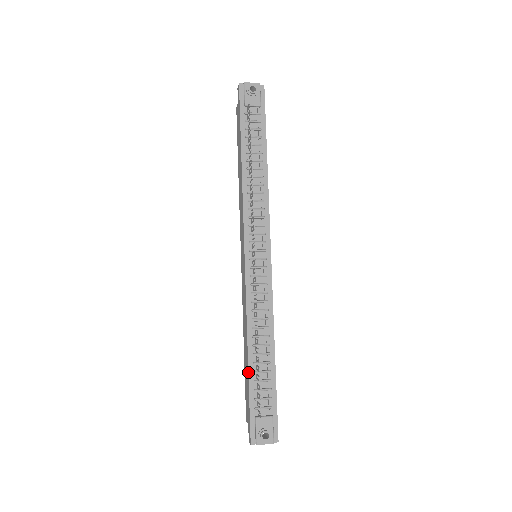
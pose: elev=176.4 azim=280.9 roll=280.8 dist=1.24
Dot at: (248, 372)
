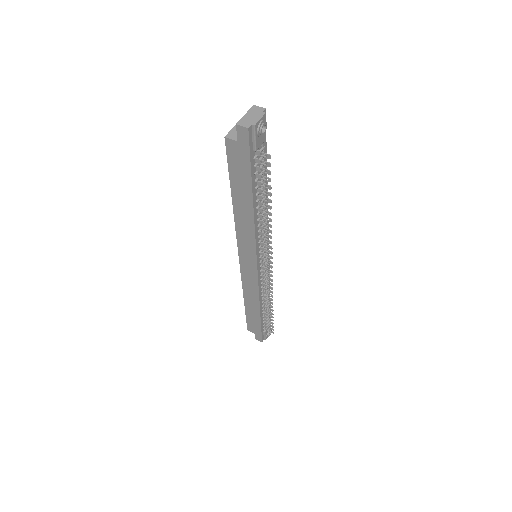
Dot at: (261, 319)
